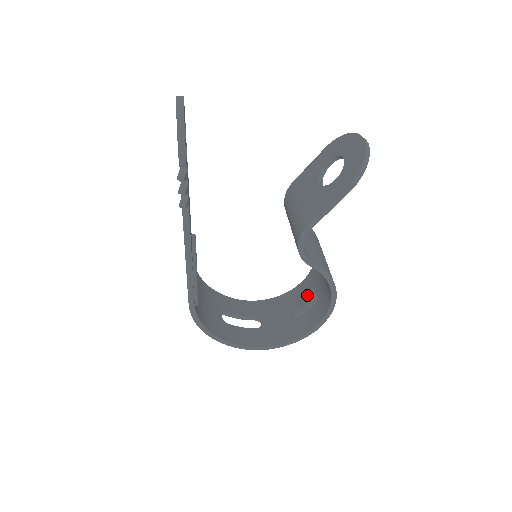
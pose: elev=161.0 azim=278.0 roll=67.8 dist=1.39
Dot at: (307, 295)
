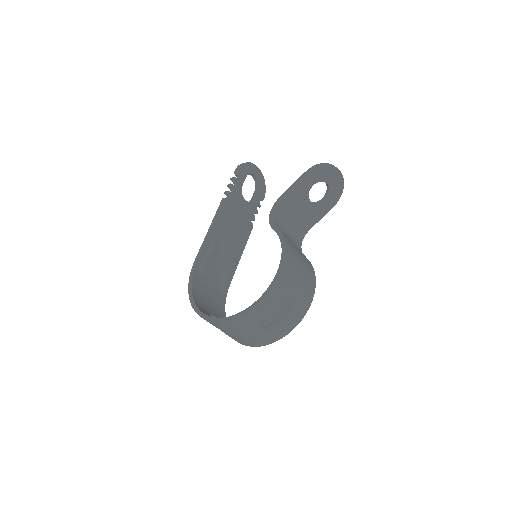
Dot at: occluded
